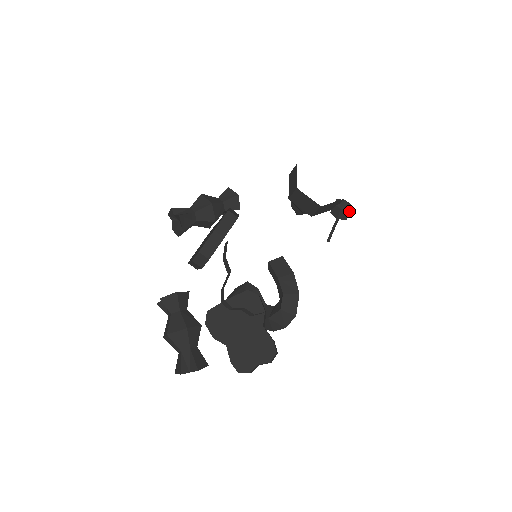
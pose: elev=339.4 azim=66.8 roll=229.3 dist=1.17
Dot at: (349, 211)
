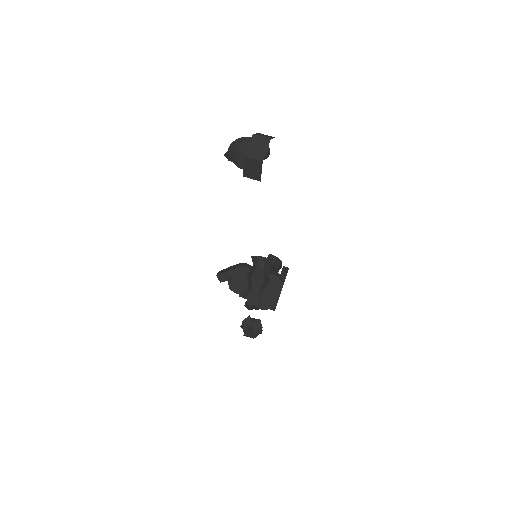
Dot at: occluded
